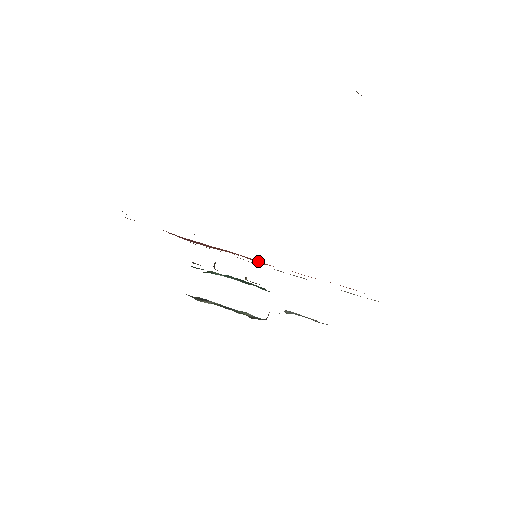
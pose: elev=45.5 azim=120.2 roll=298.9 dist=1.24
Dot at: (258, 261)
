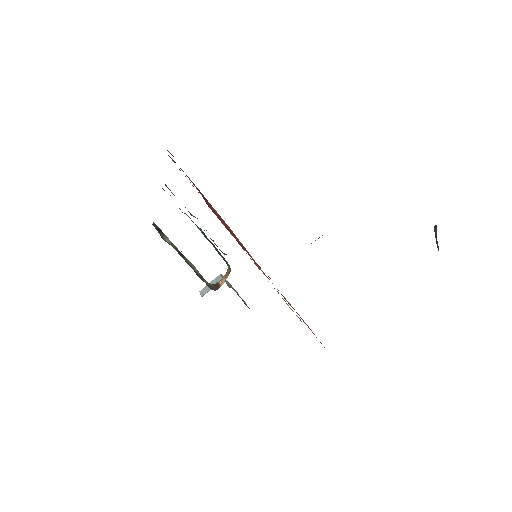
Dot at: occluded
